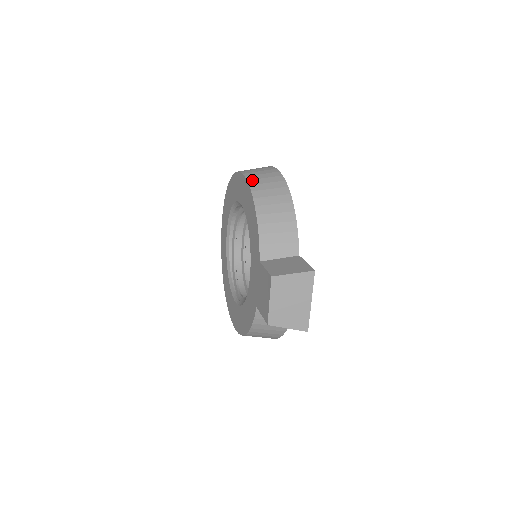
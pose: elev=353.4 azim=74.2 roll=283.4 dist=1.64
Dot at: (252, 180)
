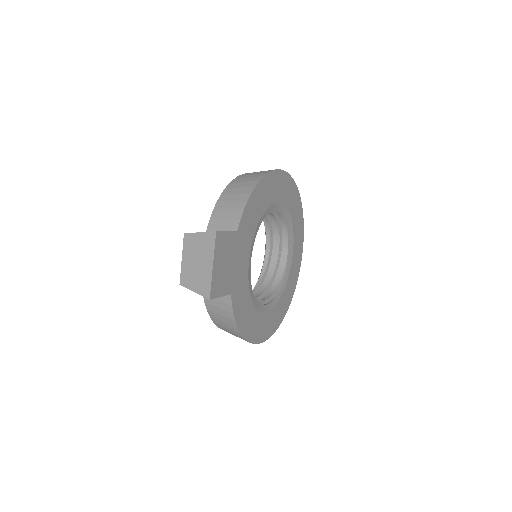
Dot at: (245, 174)
